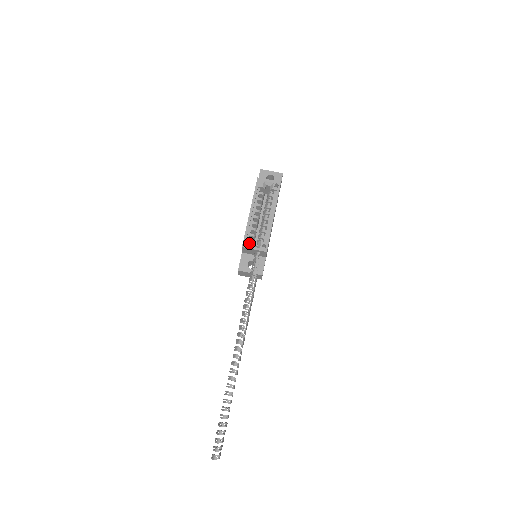
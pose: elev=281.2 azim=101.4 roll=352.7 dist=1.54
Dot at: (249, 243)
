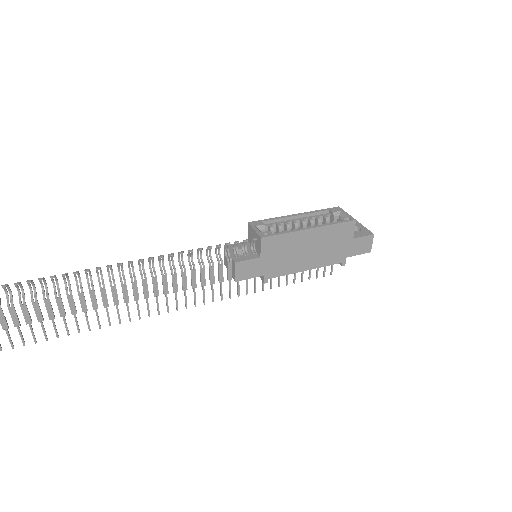
Dot at: (258, 224)
